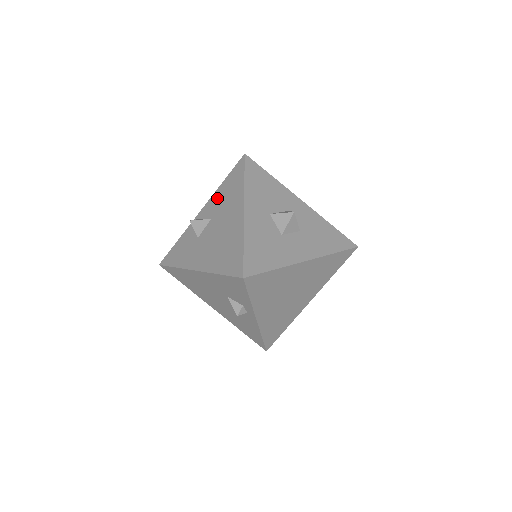
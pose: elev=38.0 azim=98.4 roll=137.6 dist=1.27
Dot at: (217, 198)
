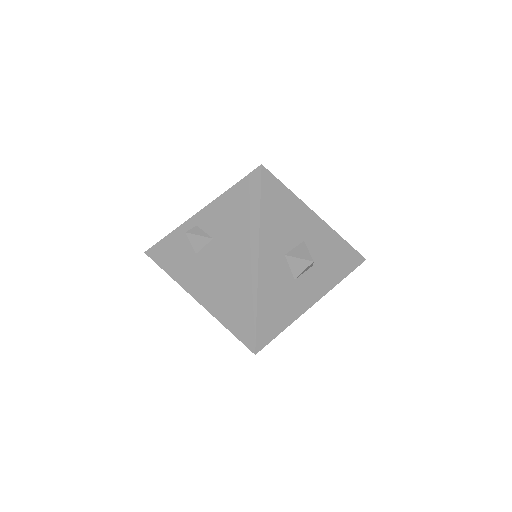
Dot at: (221, 212)
